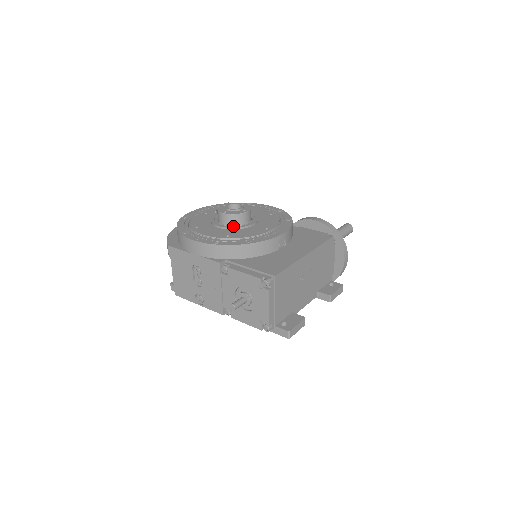
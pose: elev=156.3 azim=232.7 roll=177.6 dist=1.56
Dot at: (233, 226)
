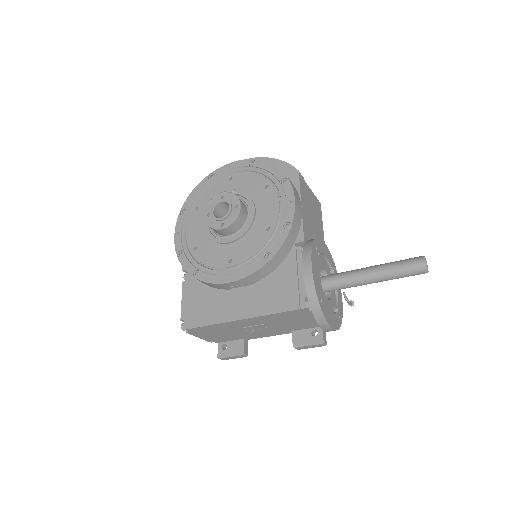
Dot at: (214, 232)
